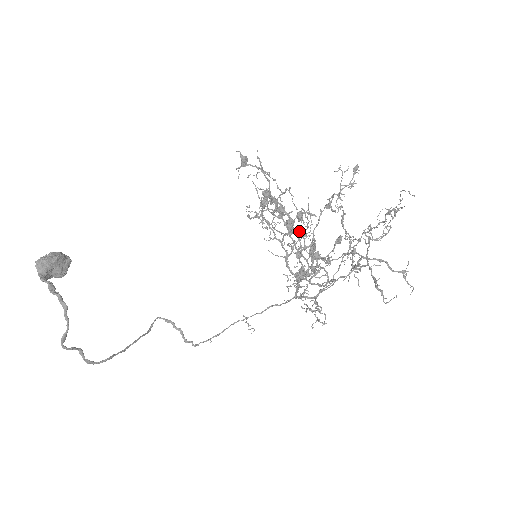
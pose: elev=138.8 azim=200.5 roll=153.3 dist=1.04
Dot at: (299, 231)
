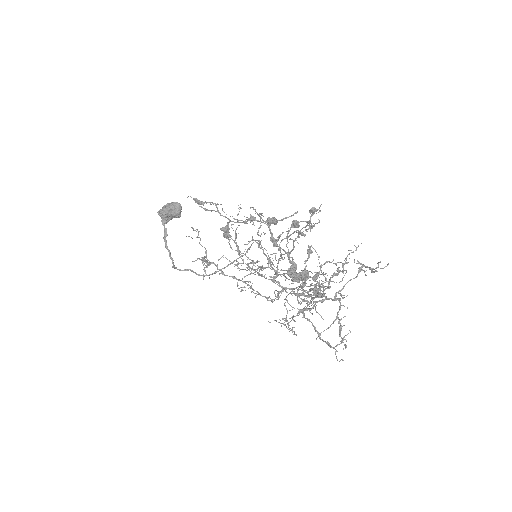
Dot at: (274, 253)
